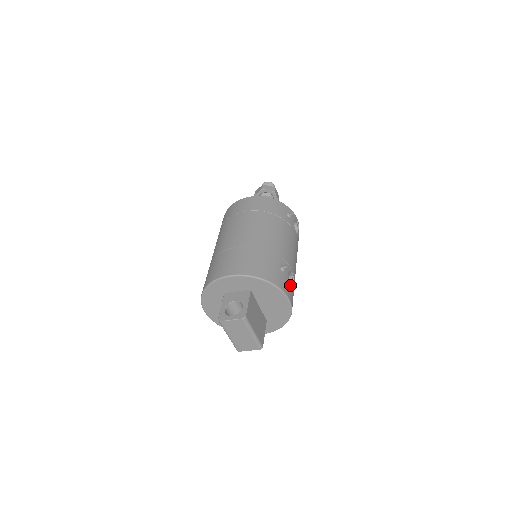
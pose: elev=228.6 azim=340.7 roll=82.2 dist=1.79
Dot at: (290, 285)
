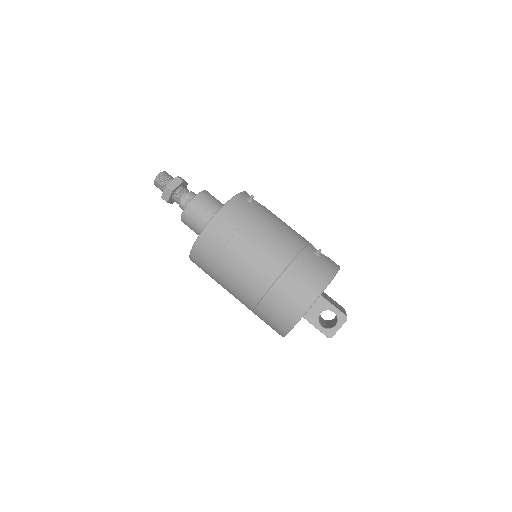
Dot at: occluded
